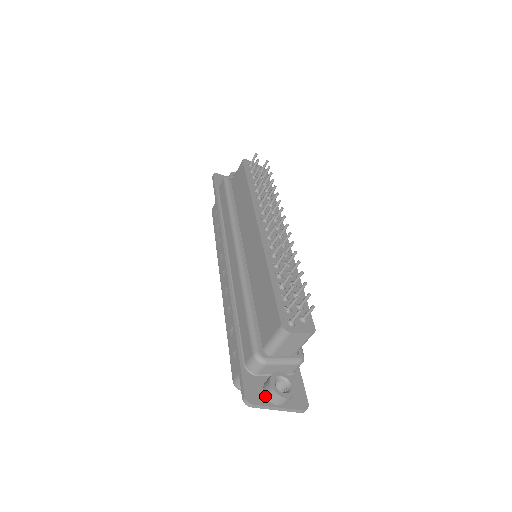
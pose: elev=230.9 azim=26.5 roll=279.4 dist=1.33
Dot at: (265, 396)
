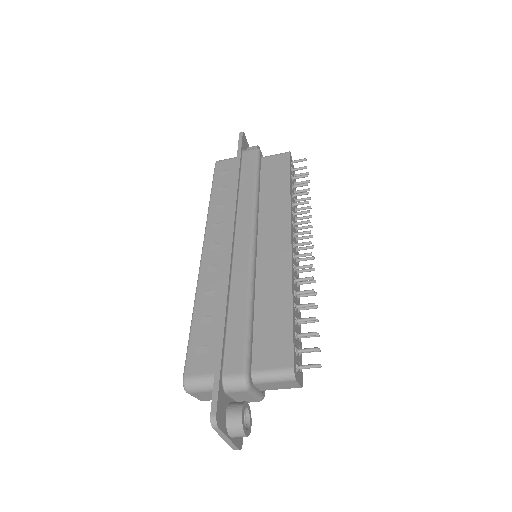
Dot at: (226, 421)
